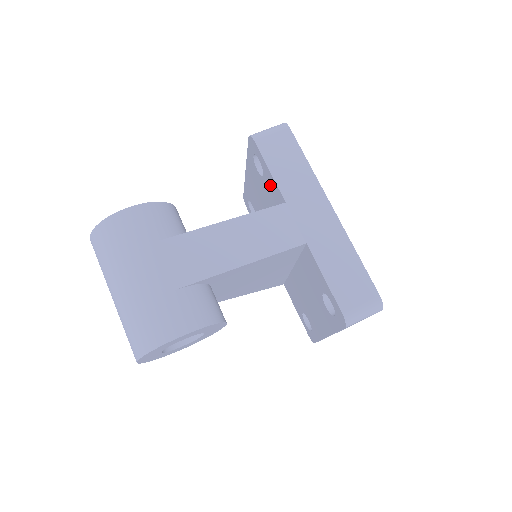
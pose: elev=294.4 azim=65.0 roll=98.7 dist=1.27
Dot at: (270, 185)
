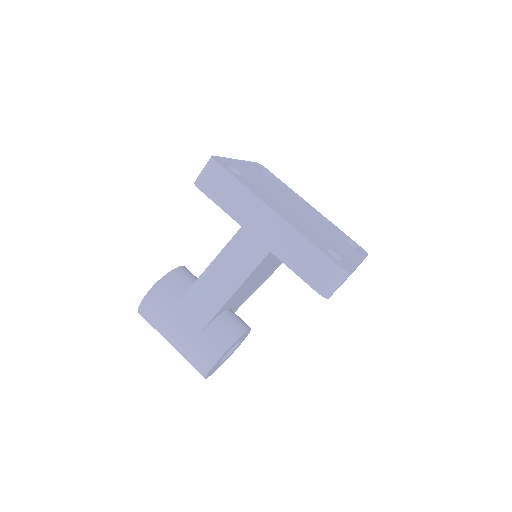
Dot at: occluded
